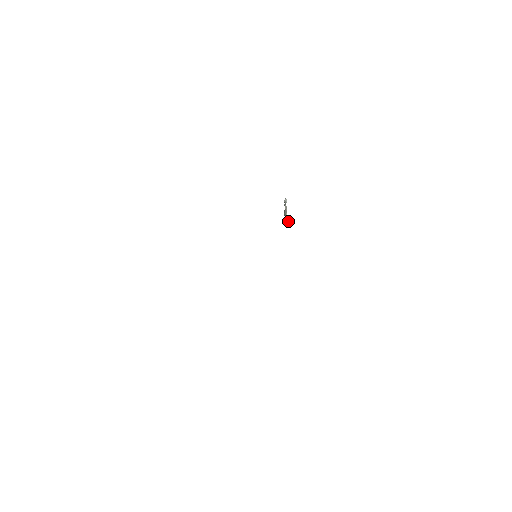
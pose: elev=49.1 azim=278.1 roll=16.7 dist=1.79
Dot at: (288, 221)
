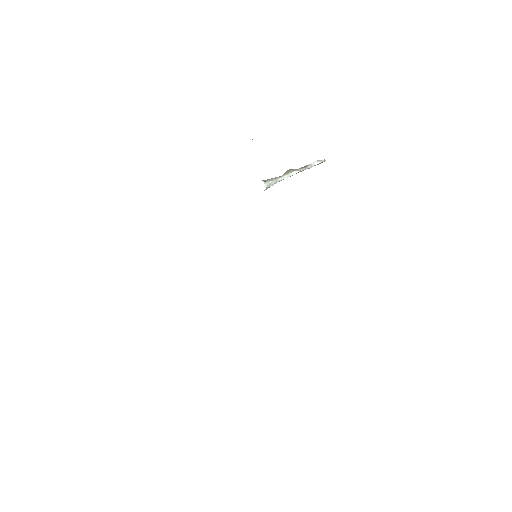
Dot at: (271, 180)
